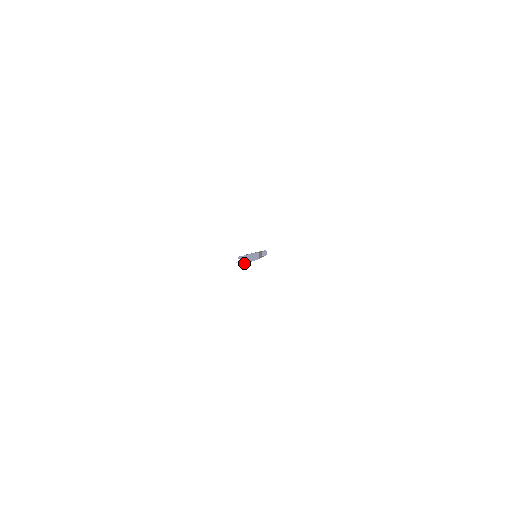
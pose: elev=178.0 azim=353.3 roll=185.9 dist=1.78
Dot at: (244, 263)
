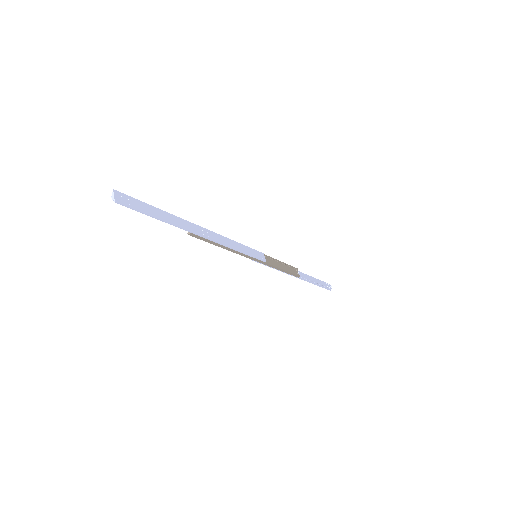
Dot at: (157, 217)
